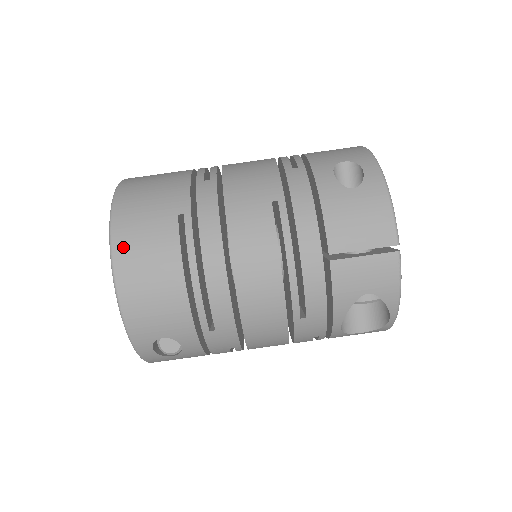
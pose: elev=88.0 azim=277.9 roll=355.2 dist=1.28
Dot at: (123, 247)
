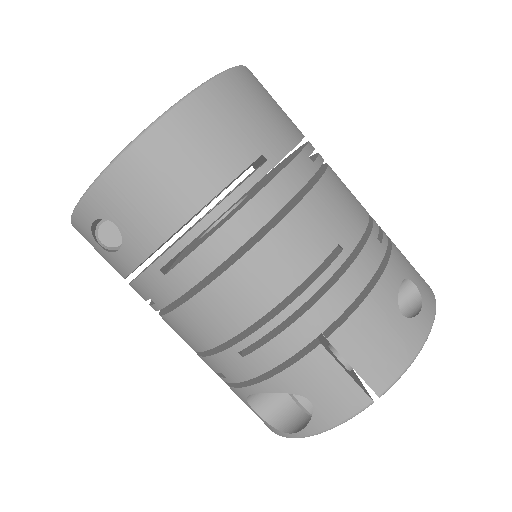
Dot at: (190, 116)
